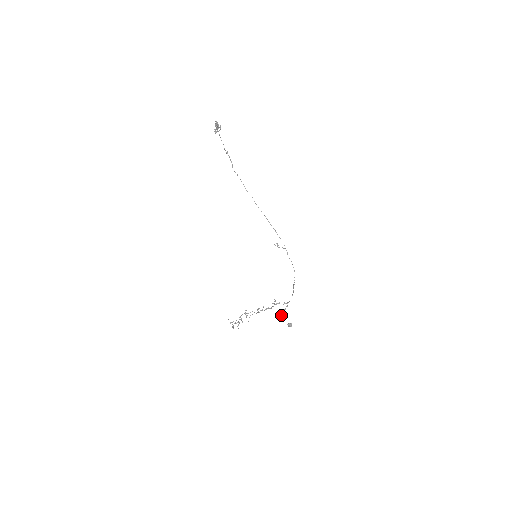
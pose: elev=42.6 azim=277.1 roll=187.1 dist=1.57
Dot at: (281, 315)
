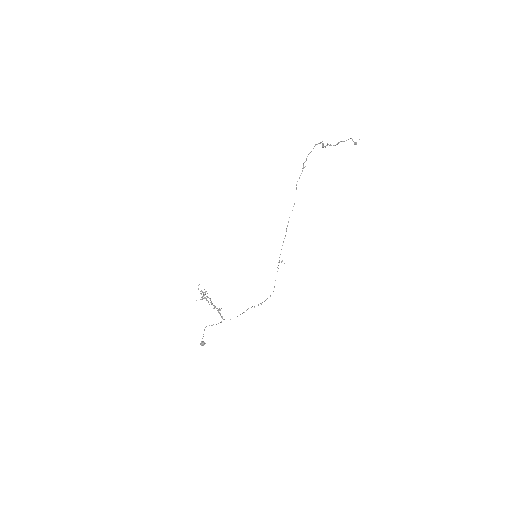
Dot at: occluded
